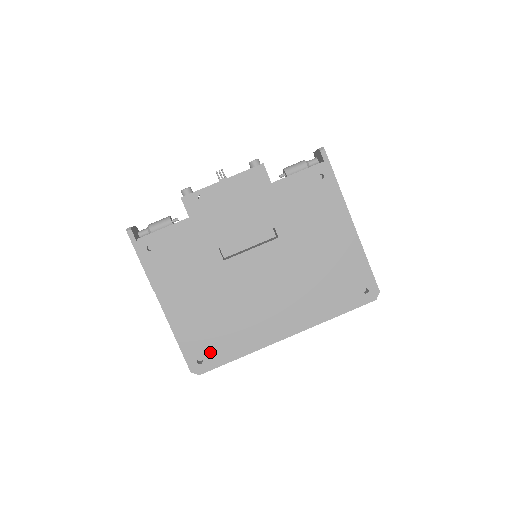
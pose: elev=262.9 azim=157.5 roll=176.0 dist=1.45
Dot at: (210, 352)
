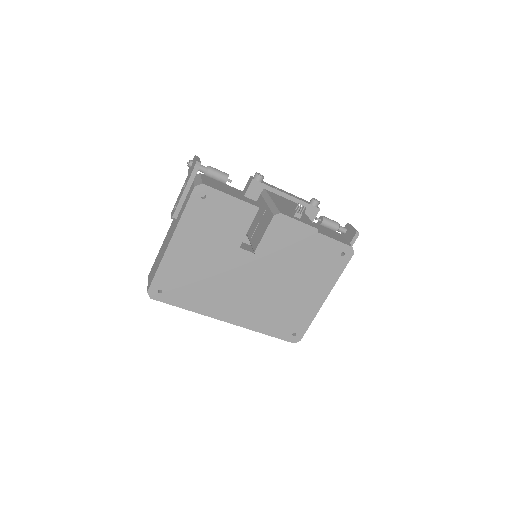
Dot at: (172, 291)
